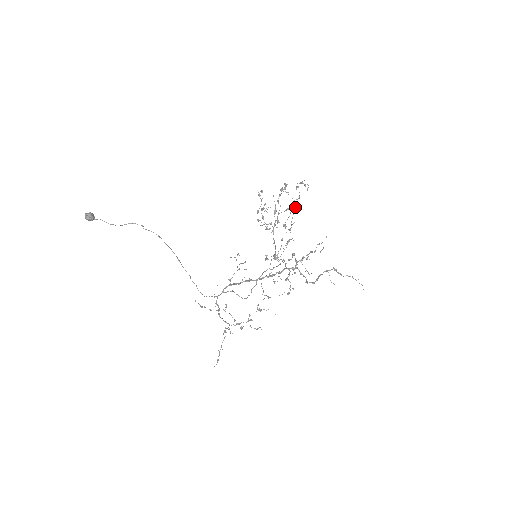
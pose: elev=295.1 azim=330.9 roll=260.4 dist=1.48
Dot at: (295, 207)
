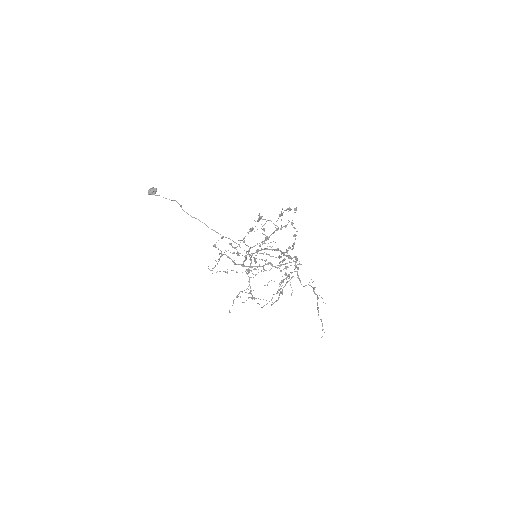
Dot at: (291, 224)
